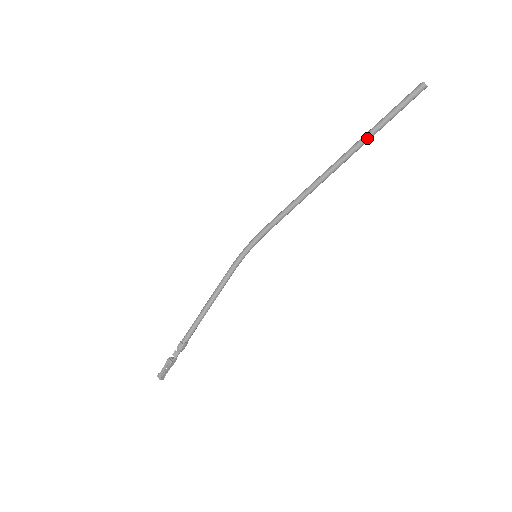
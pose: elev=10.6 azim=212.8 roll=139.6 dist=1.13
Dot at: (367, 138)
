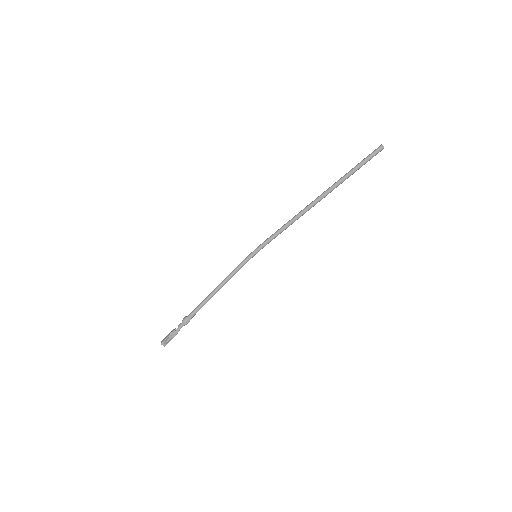
Dot at: (343, 178)
